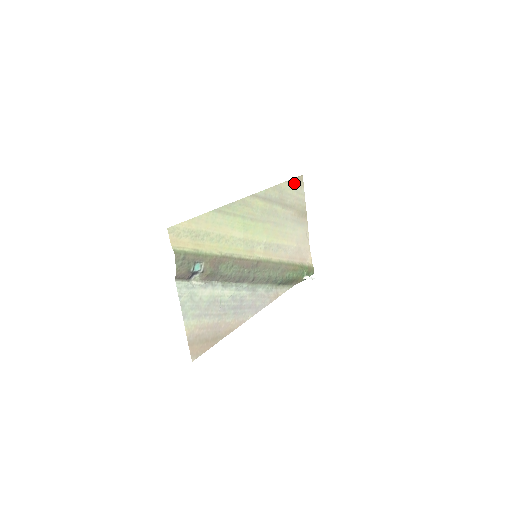
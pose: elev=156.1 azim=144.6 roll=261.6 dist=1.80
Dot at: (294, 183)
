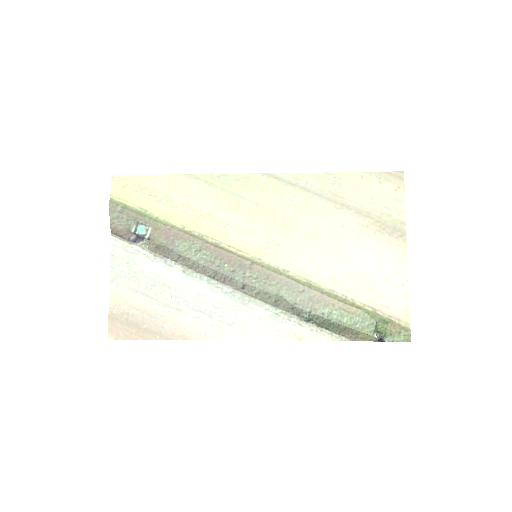
Dot at: (376, 179)
